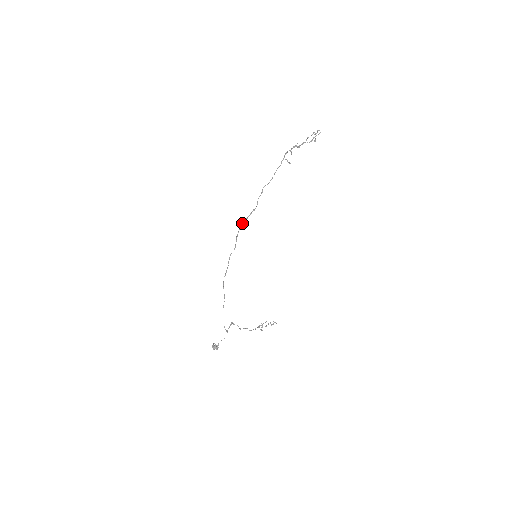
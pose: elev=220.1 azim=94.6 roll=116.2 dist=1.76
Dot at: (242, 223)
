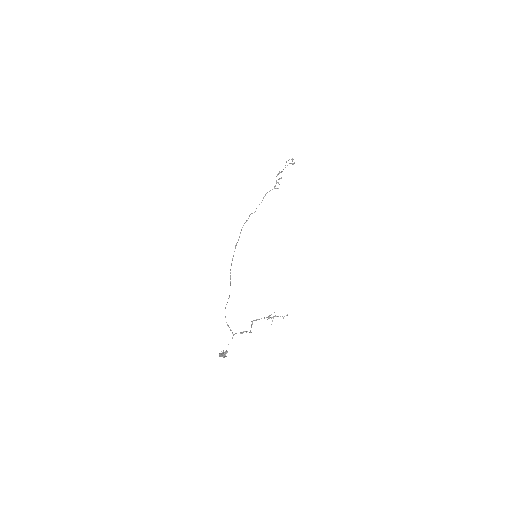
Dot at: occluded
